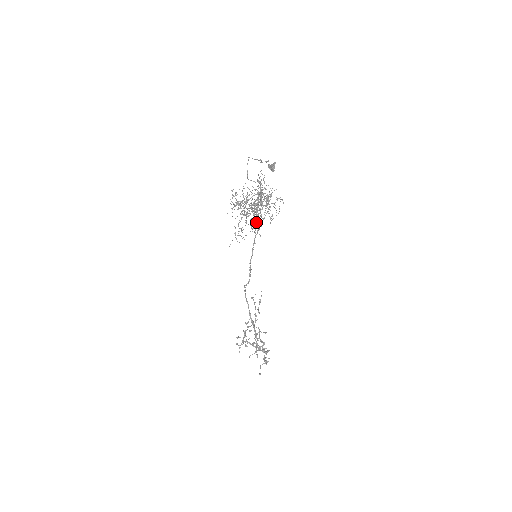
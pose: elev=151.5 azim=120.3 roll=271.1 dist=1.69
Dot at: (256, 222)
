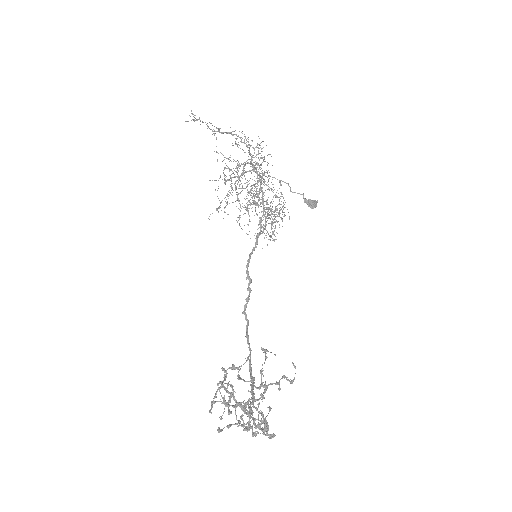
Dot at: (261, 218)
